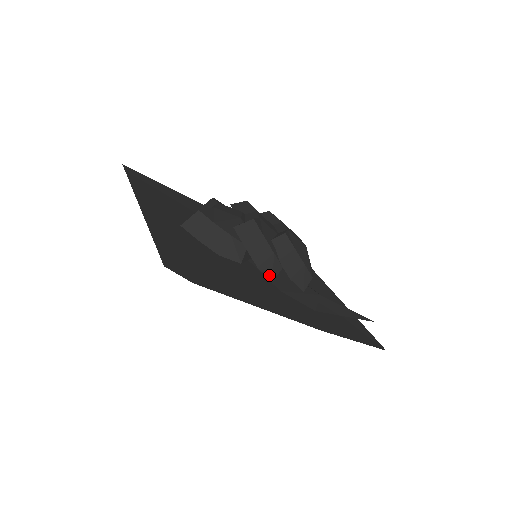
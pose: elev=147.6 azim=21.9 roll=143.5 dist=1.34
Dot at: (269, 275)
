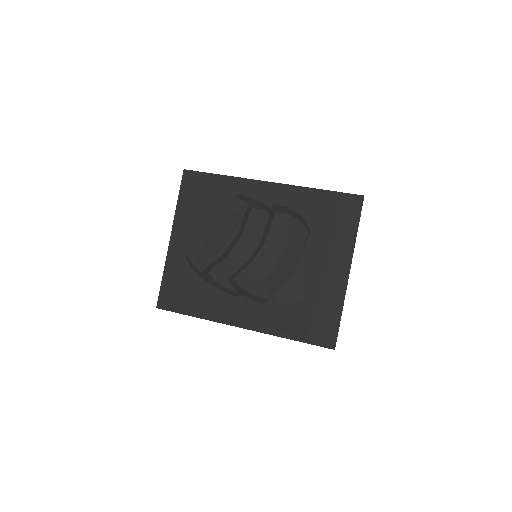
Dot at: (234, 295)
